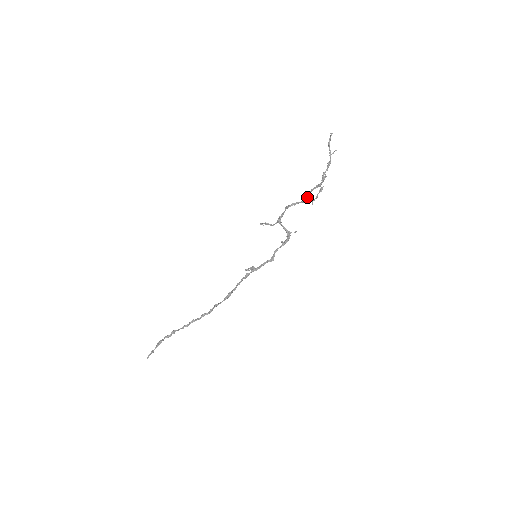
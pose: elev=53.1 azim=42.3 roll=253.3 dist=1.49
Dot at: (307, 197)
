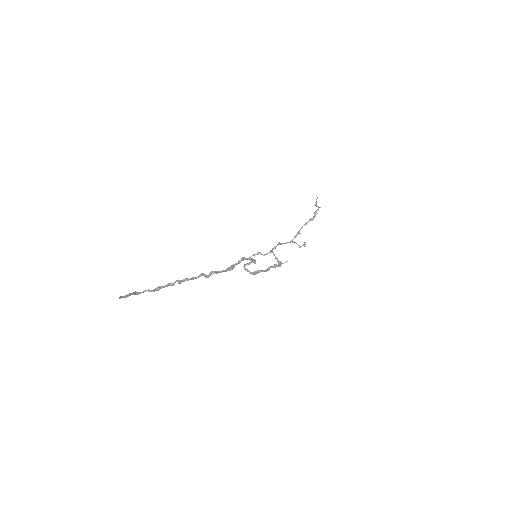
Dot at: (299, 232)
